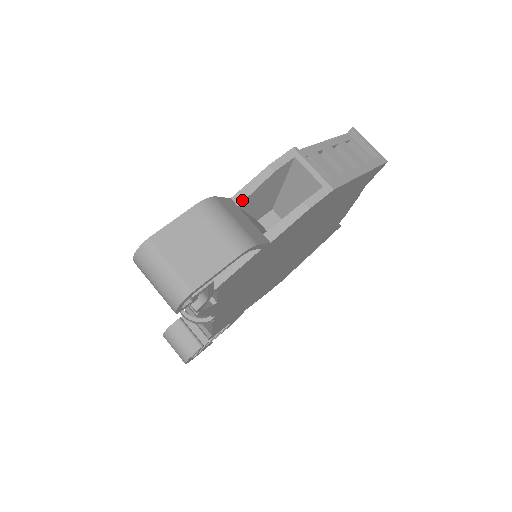
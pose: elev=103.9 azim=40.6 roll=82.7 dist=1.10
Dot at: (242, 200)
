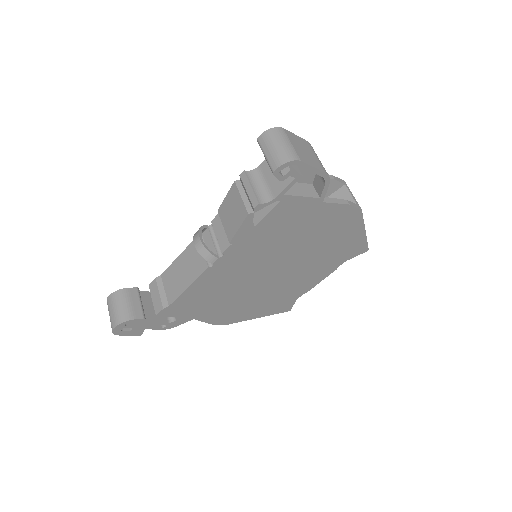
Dot at: occluded
